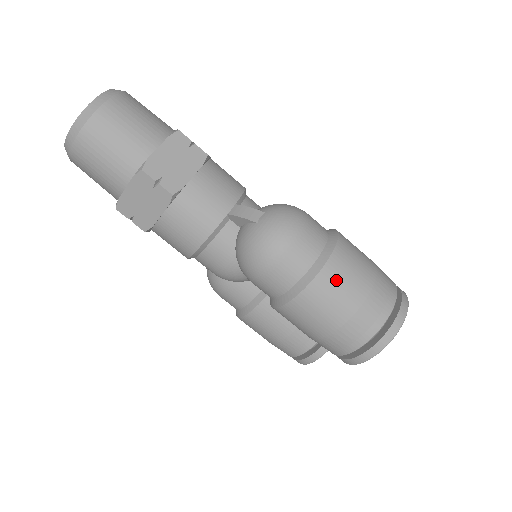
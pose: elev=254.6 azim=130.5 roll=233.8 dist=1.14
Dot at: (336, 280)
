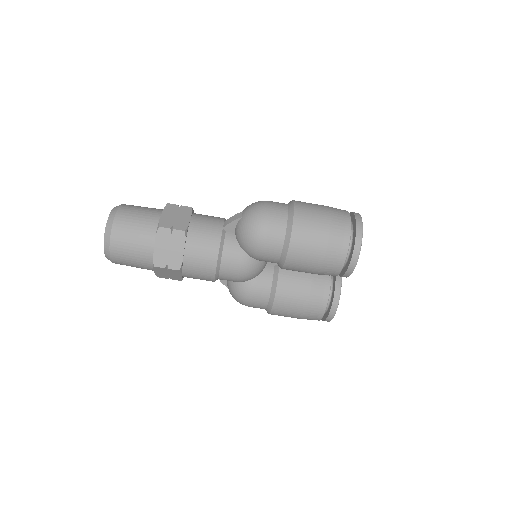
Dot at: (306, 215)
